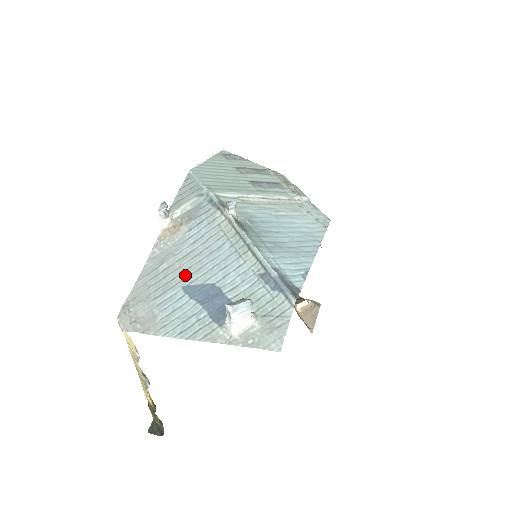
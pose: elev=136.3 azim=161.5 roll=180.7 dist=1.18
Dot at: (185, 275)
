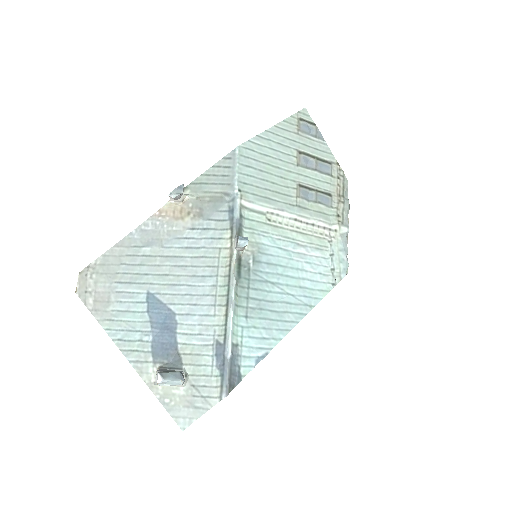
Dot at: (158, 280)
